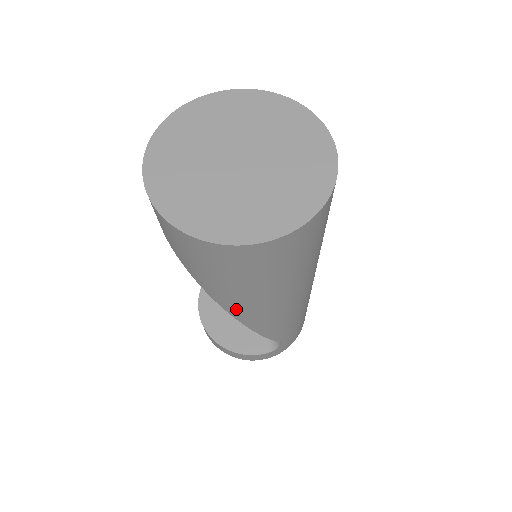
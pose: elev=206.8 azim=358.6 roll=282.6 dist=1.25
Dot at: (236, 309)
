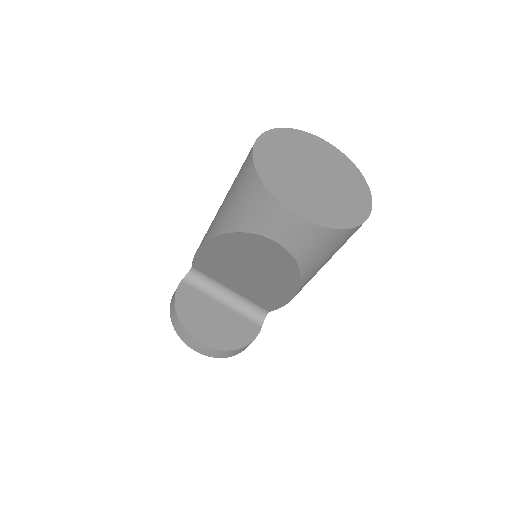
Dot at: occluded
